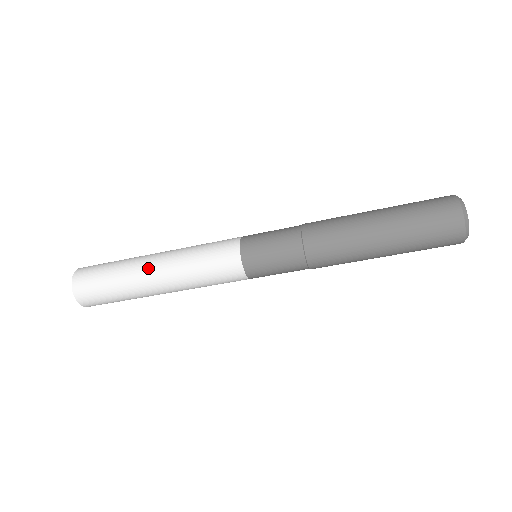
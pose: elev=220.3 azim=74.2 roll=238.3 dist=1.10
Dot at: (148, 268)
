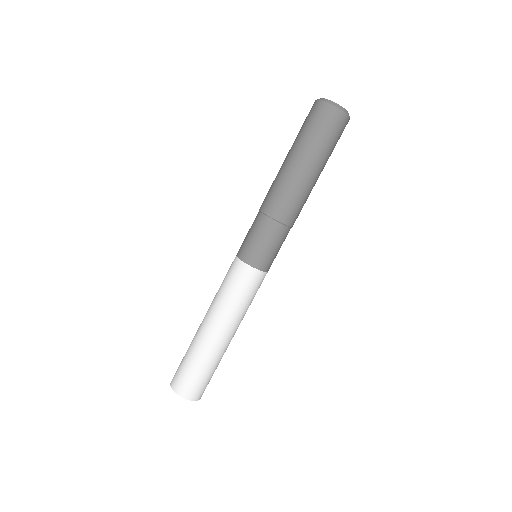
Dot at: (209, 334)
